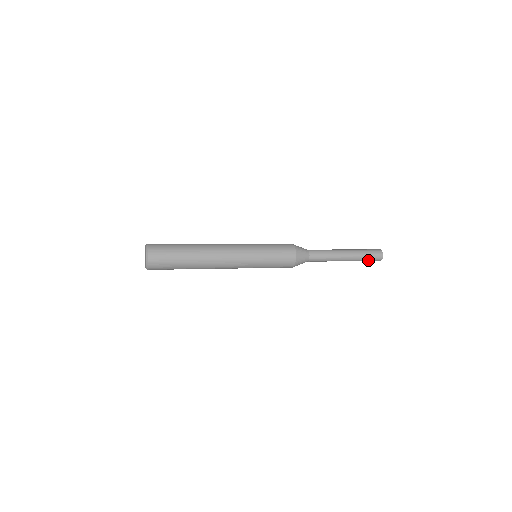
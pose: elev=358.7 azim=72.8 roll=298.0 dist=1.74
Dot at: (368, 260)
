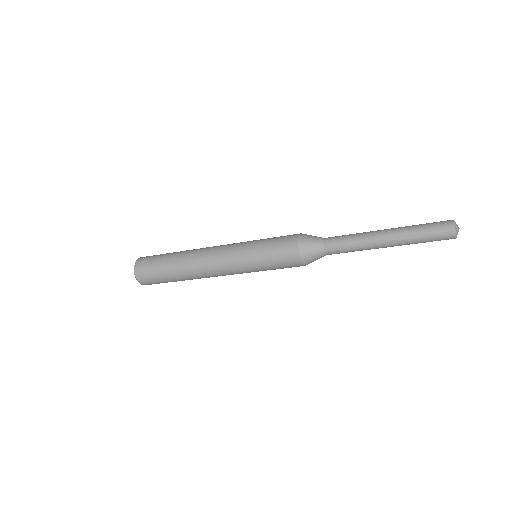
Dot at: (429, 241)
